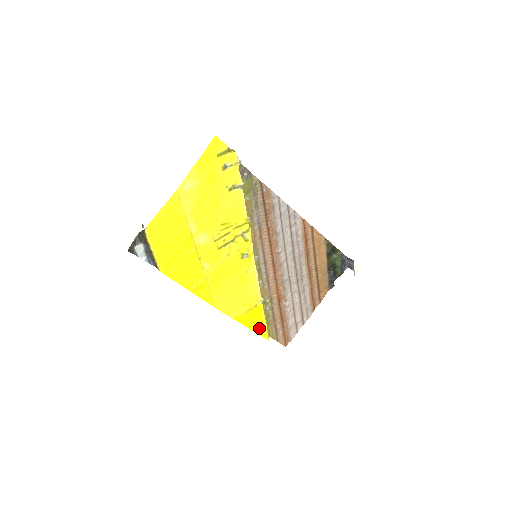
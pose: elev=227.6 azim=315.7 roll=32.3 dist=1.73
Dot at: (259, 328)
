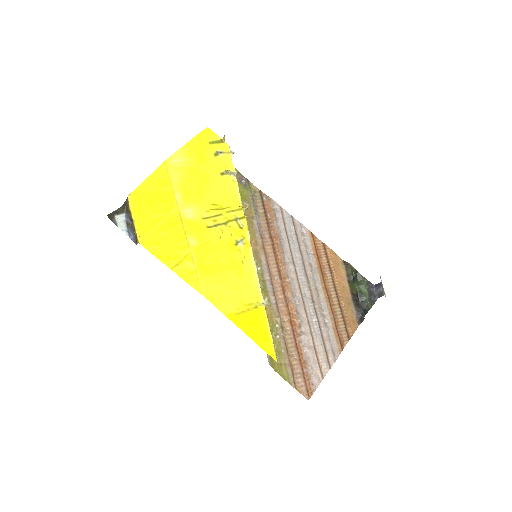
Dot at: (262, 339)
